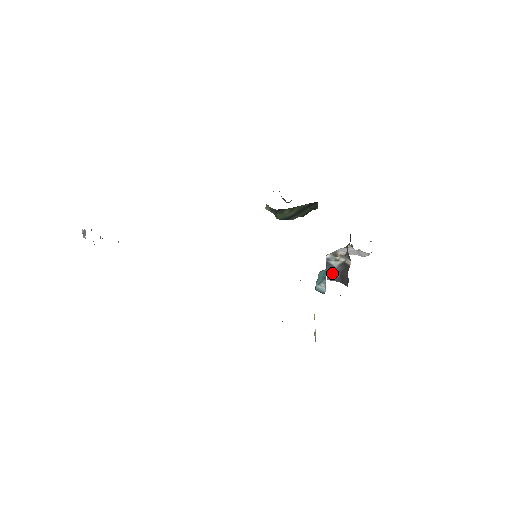
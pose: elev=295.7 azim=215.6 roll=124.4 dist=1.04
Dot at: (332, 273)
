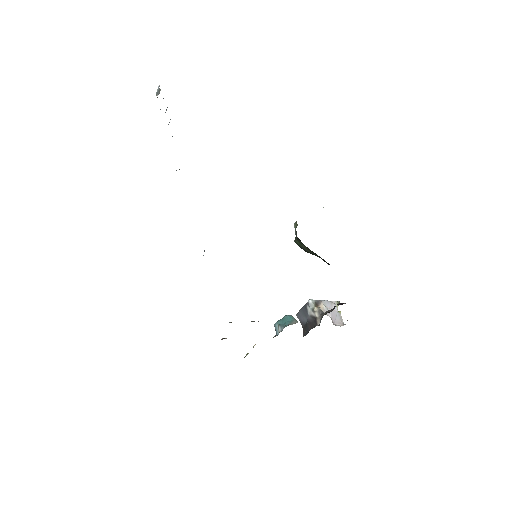
Dot at: (303, 315)
